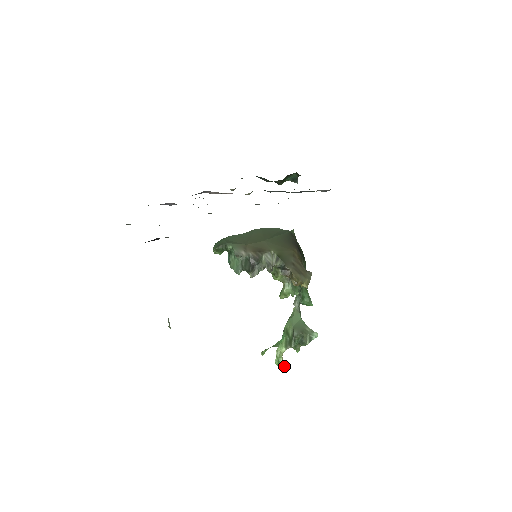
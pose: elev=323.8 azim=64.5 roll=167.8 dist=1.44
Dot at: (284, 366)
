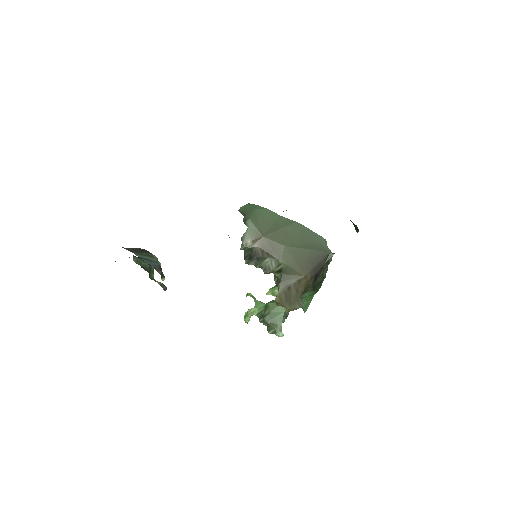
Dot at: (247, 322)
